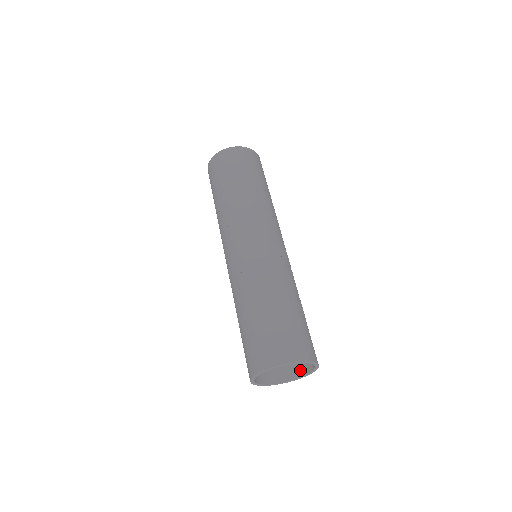
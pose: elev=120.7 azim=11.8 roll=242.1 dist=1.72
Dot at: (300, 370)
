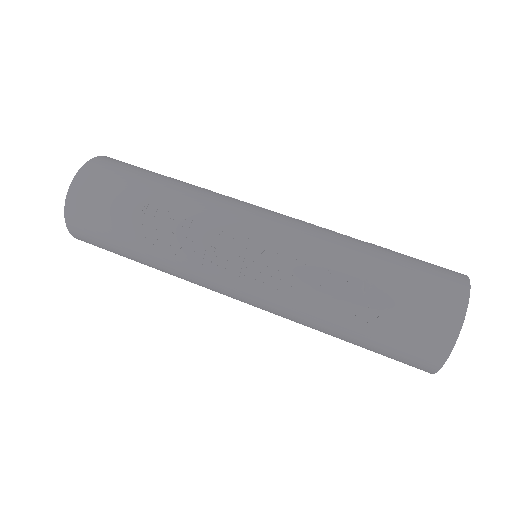
Dot at: occluded
